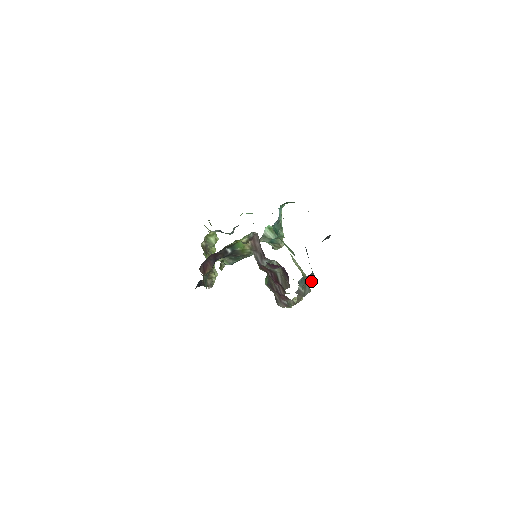
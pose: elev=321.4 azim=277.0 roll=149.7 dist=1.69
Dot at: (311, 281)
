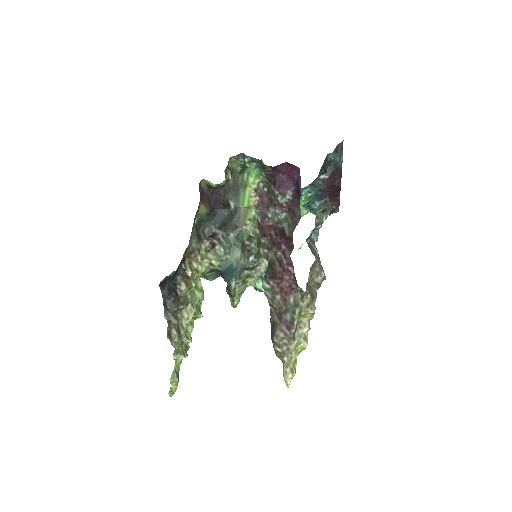
Dot at: (326, 197)
